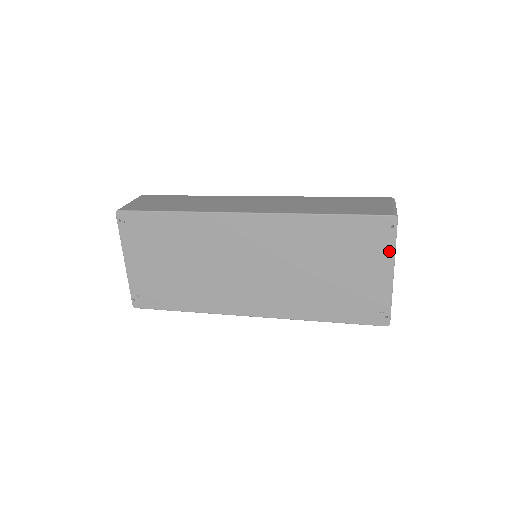
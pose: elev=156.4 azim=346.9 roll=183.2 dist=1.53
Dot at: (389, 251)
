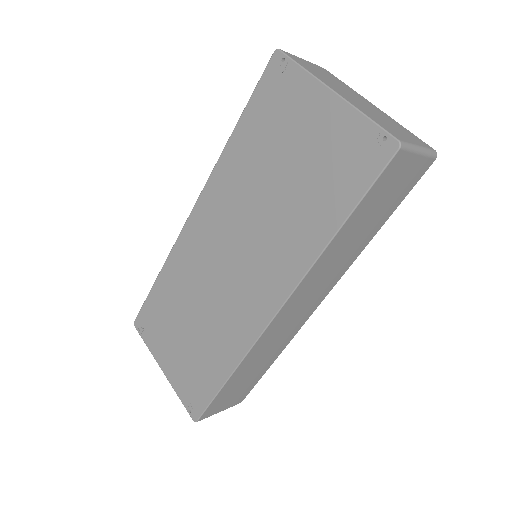
Dot at: (304, 80)
